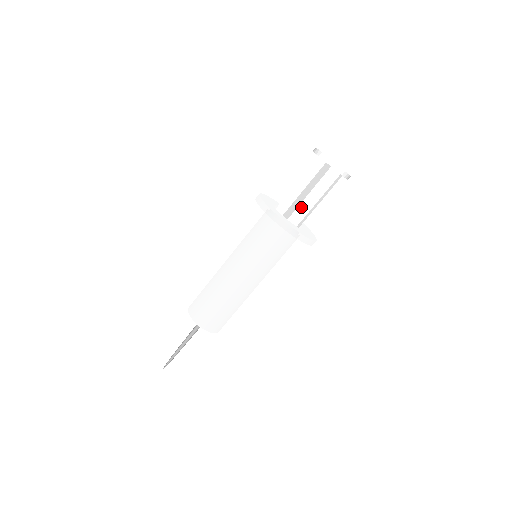
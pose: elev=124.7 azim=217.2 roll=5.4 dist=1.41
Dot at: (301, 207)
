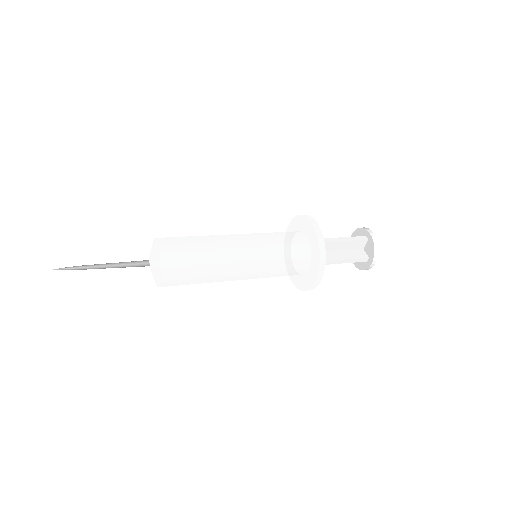
Dot at: occluded
